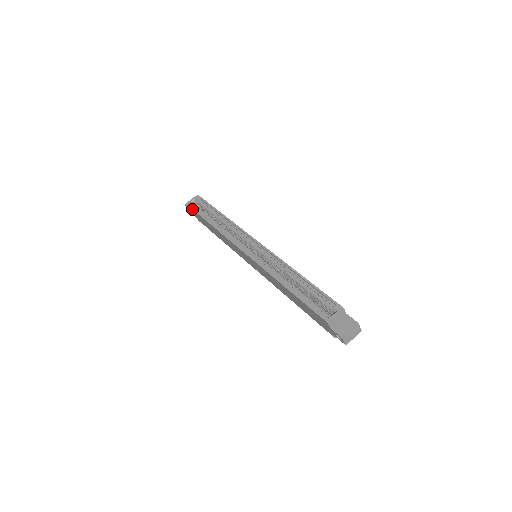
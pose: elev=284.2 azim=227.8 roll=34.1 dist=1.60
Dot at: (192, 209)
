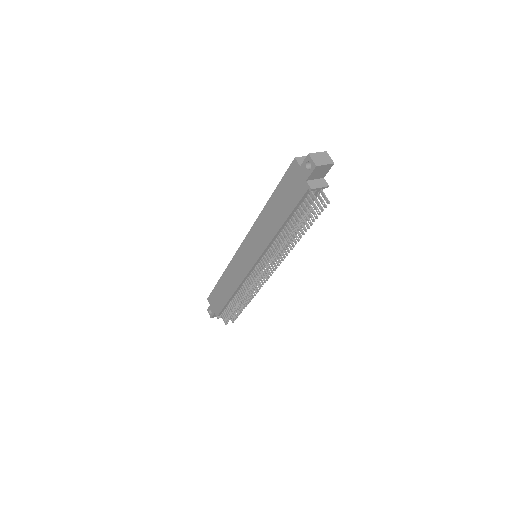
Dot at: (211, 293)
